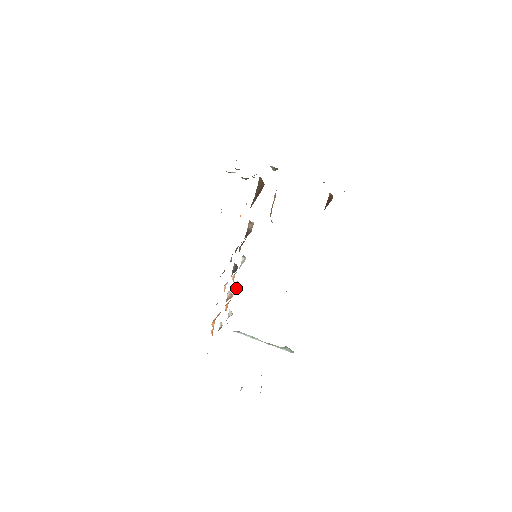
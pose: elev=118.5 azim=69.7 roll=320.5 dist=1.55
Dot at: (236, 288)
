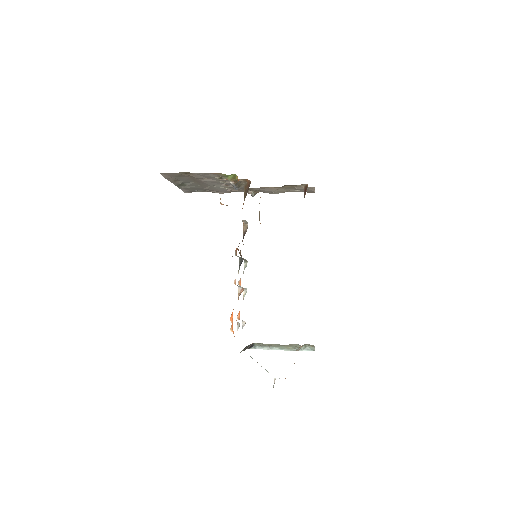
Dot at: (244, 296)
